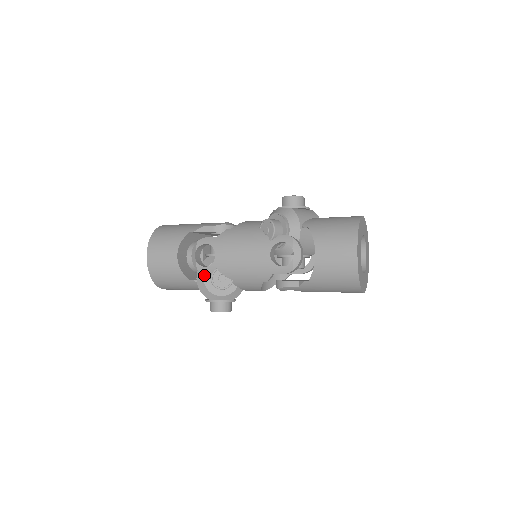
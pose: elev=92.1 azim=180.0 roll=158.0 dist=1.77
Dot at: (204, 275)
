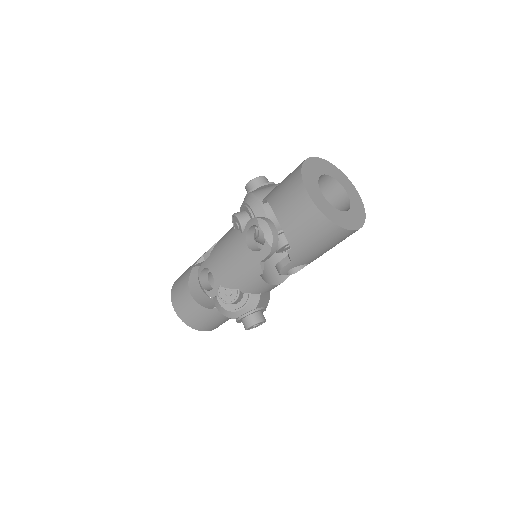
Dot at: (217, 298)
